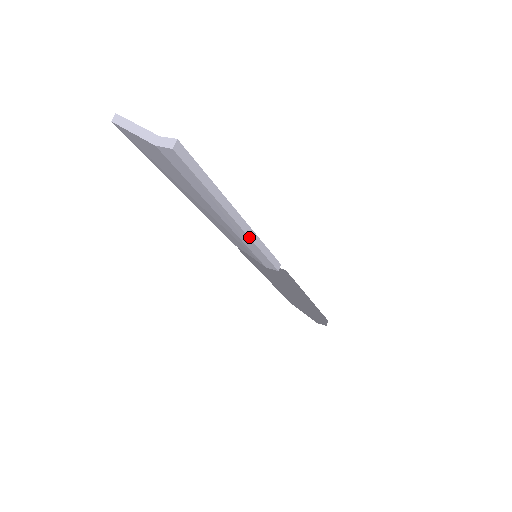
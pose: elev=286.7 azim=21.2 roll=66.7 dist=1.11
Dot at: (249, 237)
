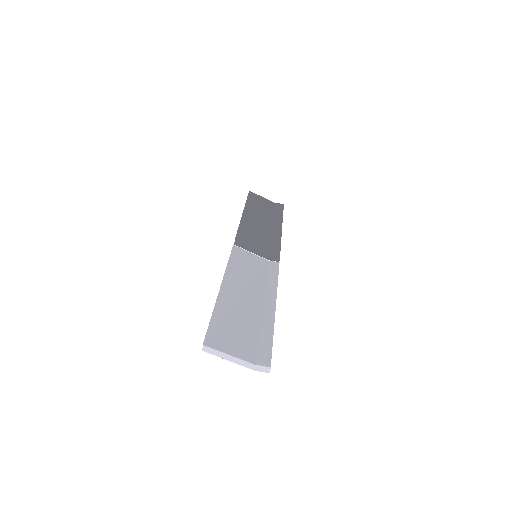
Dot at: occluded
